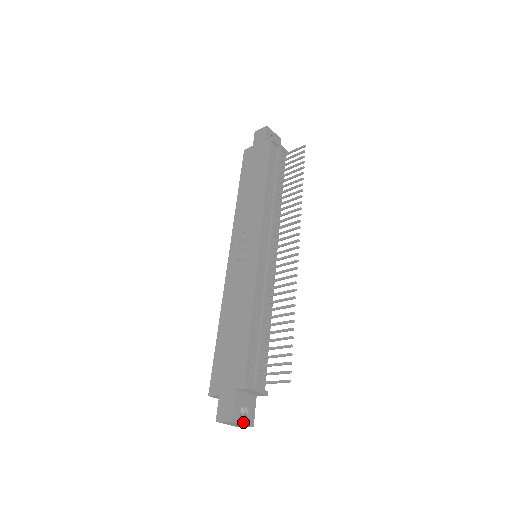
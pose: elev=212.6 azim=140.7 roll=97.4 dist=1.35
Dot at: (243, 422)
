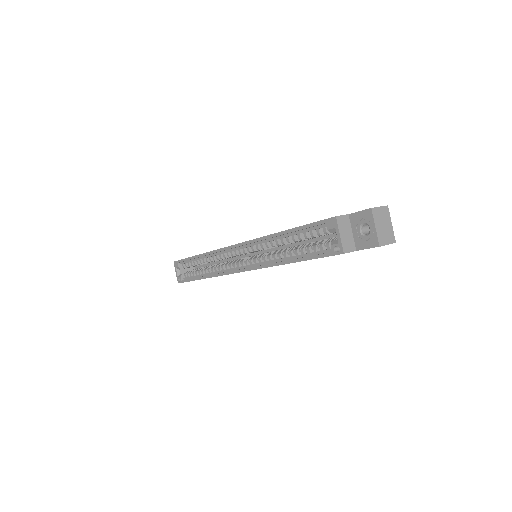
Dot at: (390, 224)
